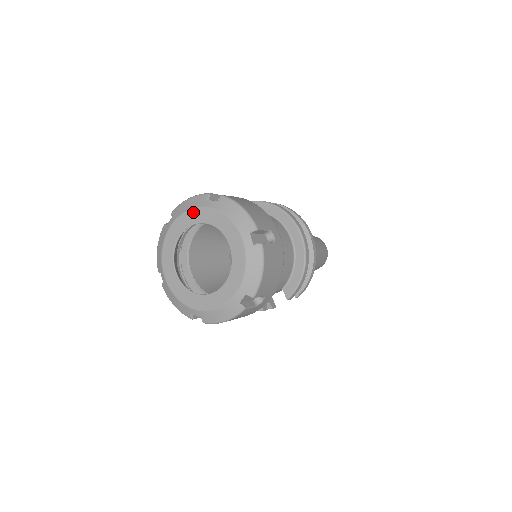
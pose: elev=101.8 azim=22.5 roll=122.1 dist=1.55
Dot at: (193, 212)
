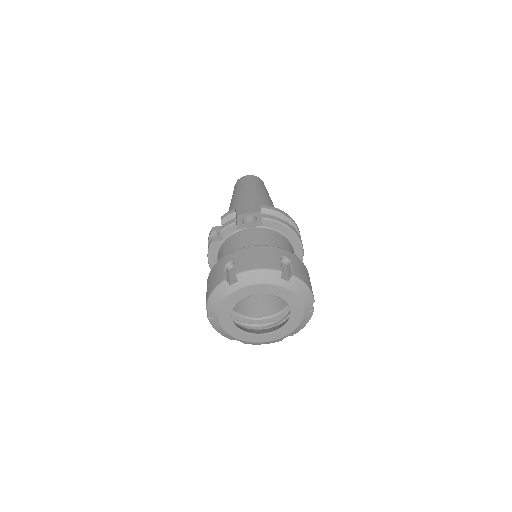
Dot at: (266, 286)
